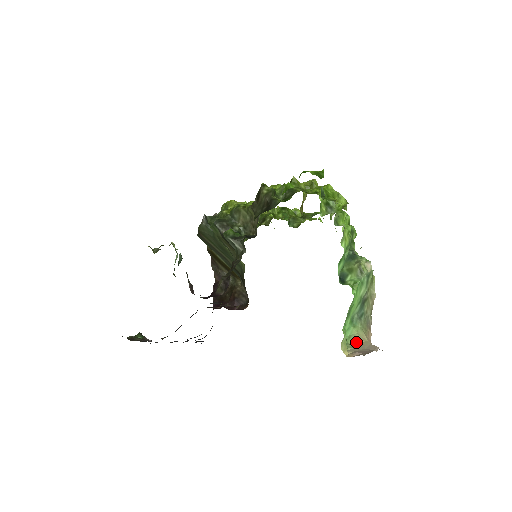
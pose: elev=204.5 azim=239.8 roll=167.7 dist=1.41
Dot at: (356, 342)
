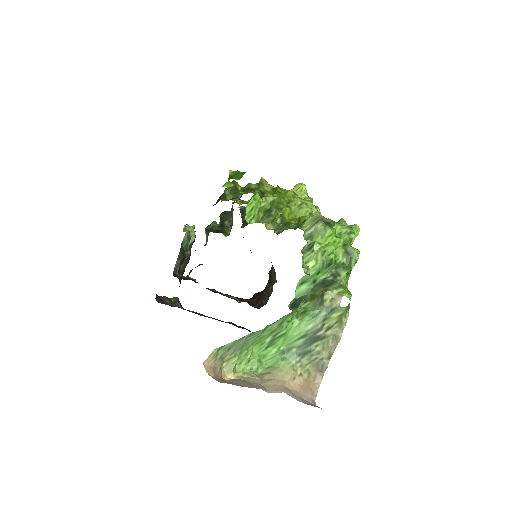
Dot at: (266, 374)
